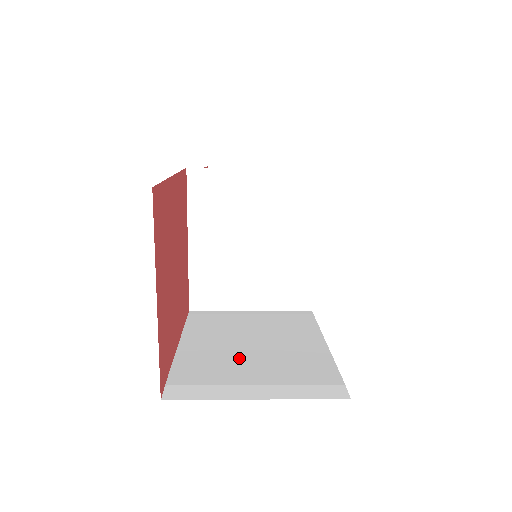
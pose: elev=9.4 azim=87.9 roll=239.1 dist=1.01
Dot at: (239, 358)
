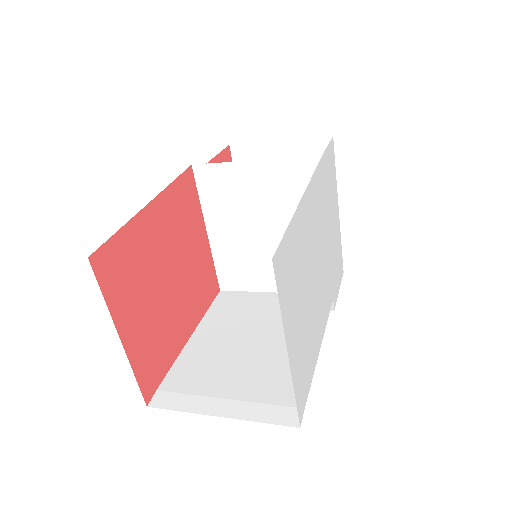
Dot at: (230, 361)
